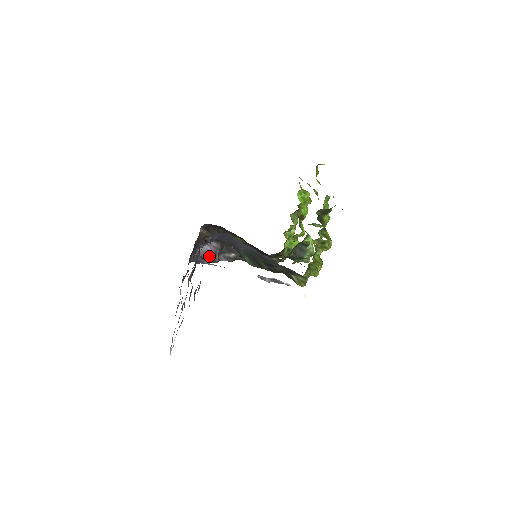
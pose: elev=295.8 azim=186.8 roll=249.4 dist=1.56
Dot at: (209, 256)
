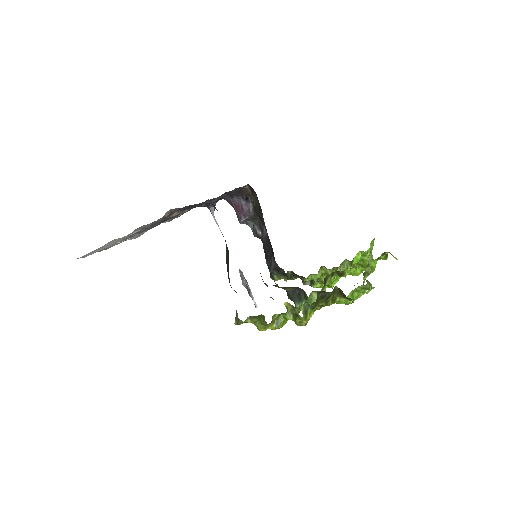
Dot at: (238, 212)
